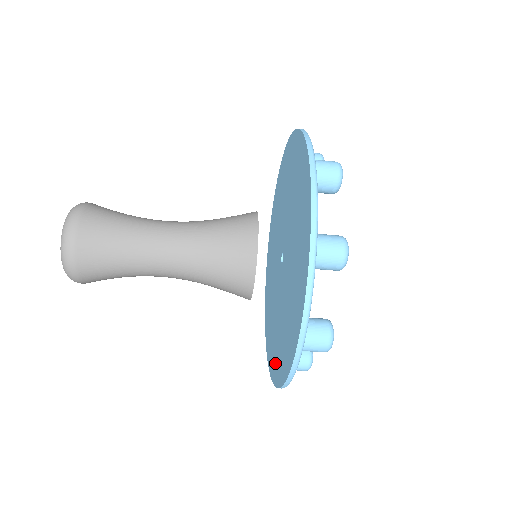
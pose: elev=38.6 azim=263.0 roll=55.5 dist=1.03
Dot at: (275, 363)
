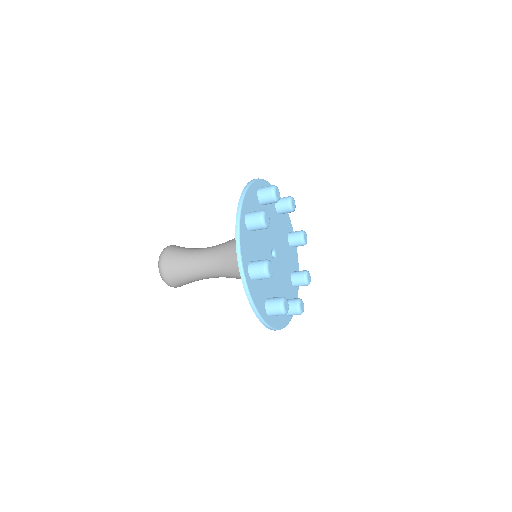
Dot at: occluded
